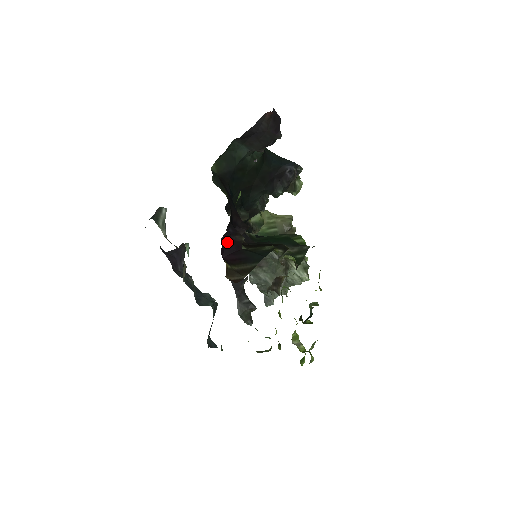
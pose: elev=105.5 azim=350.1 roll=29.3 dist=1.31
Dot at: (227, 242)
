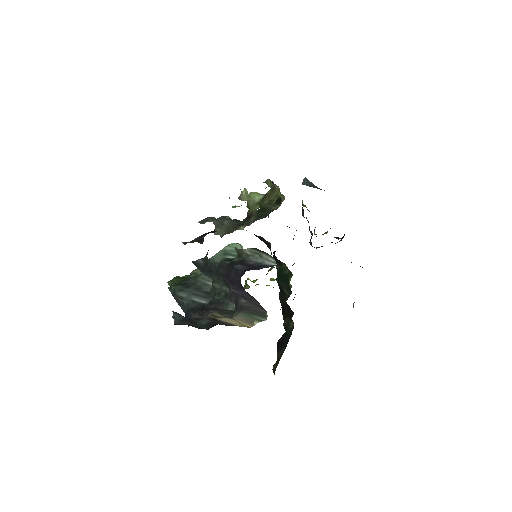
Dot at: occluded
